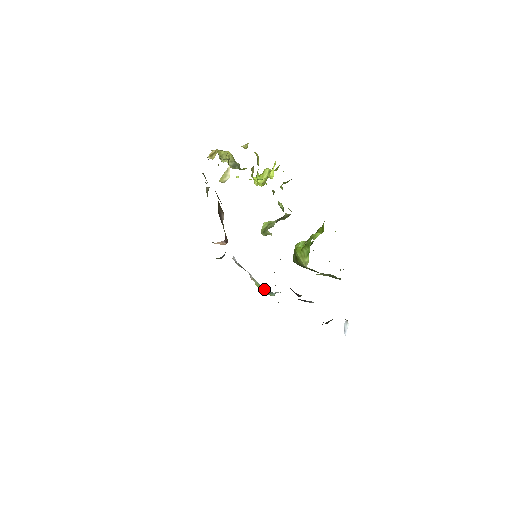
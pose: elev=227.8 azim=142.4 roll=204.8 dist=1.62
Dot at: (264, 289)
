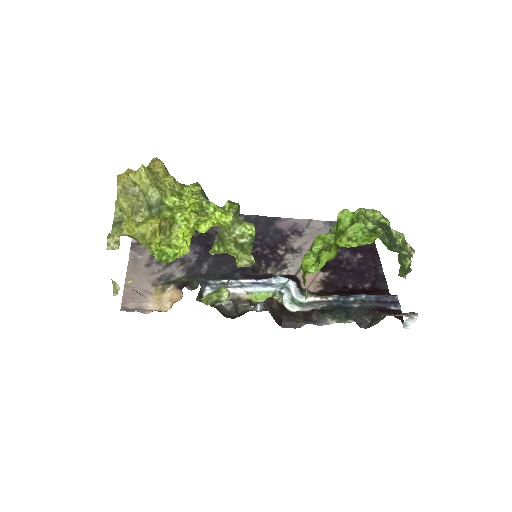
Dot at: (271, 293)
